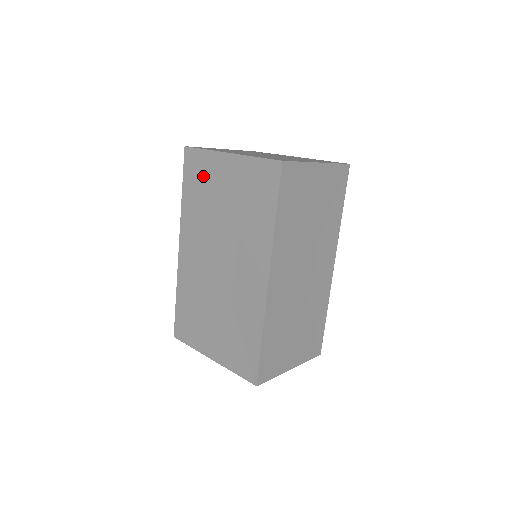
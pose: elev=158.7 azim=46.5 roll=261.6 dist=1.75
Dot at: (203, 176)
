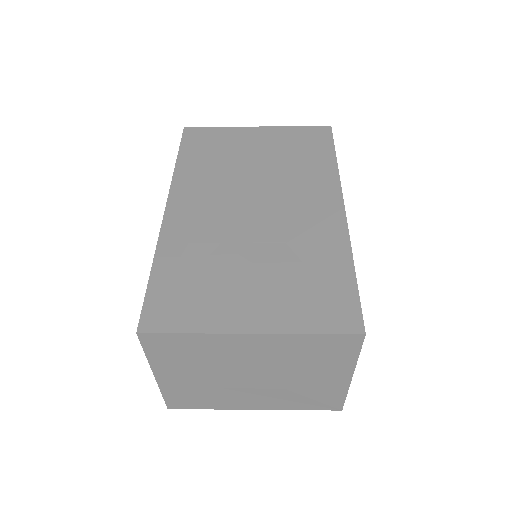
Dot at: (218, 143)
